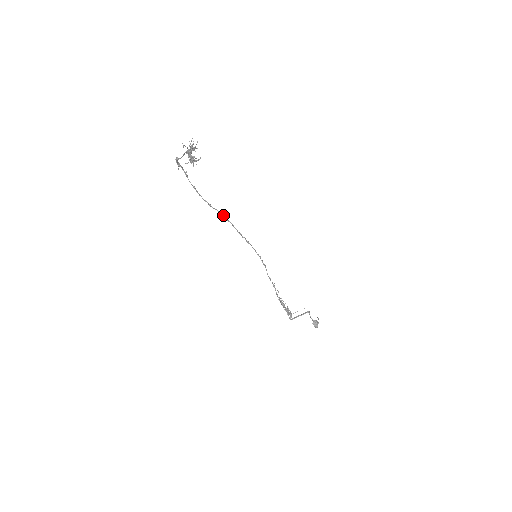
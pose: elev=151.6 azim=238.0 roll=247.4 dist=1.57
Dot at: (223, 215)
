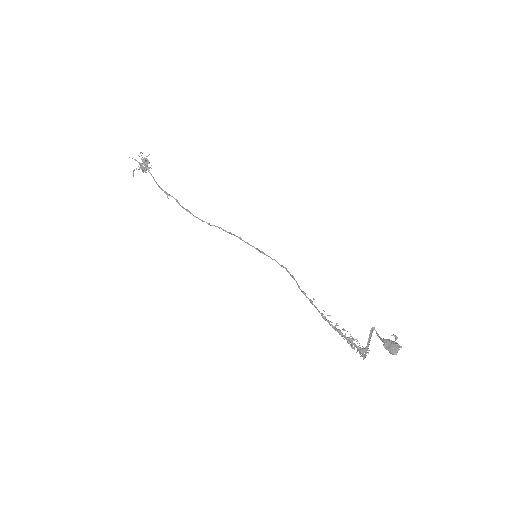
Dot at: (223, 229)
